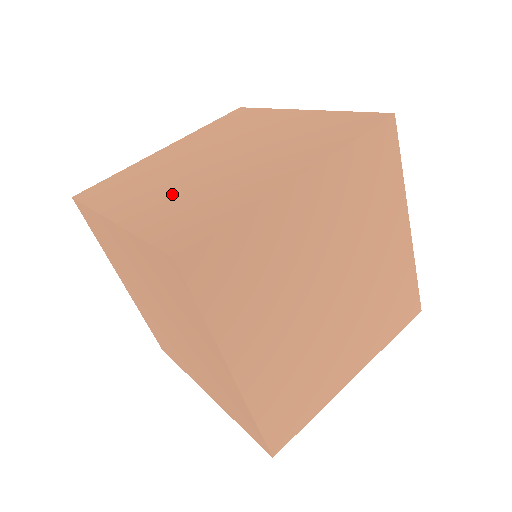
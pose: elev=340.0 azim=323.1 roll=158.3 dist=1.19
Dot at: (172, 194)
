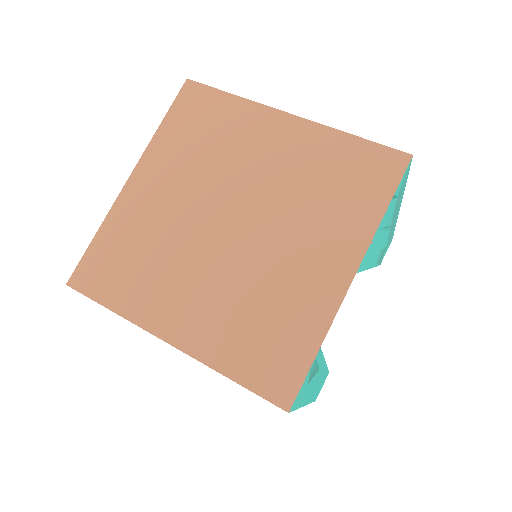
Dot at: occluded
